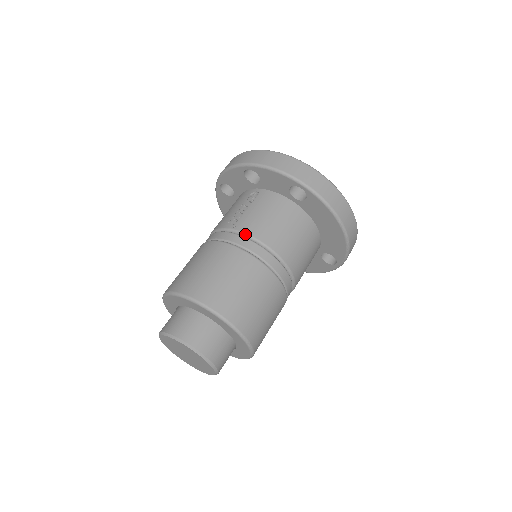
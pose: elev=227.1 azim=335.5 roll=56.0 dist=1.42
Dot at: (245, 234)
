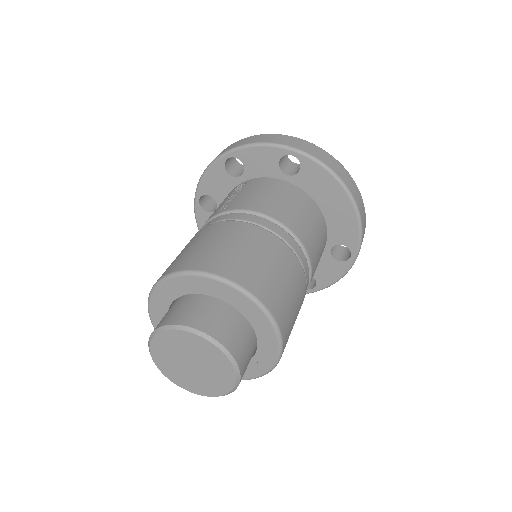
Dot at: (240, 210)
